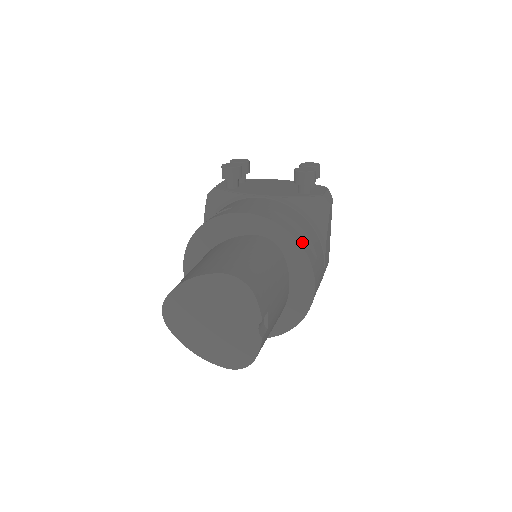
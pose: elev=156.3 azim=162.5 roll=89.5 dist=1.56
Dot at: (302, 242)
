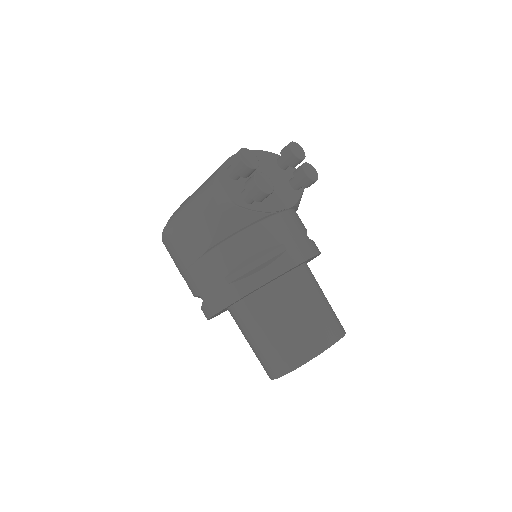
Dot at: occluded
